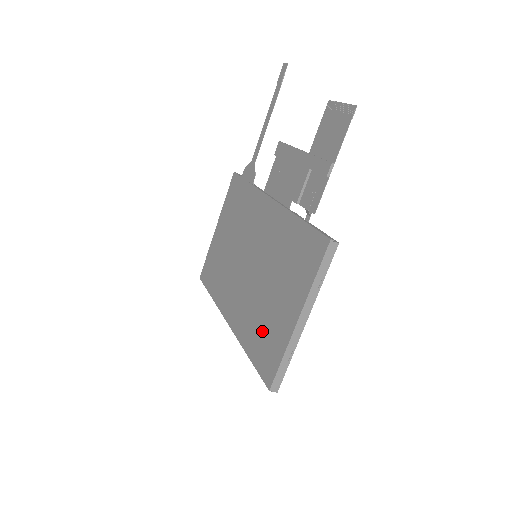
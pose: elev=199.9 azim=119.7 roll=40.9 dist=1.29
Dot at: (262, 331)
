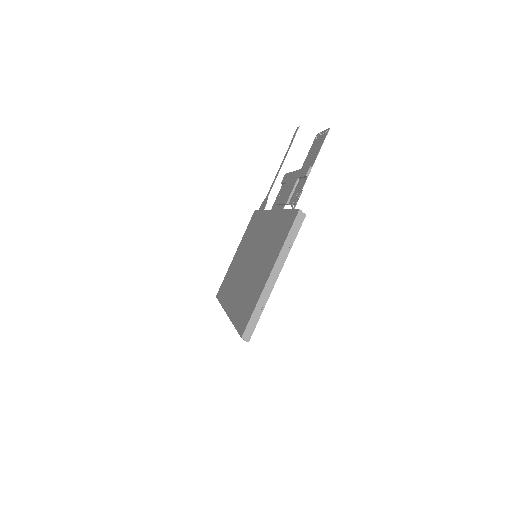
Dot at: (247, 300)
